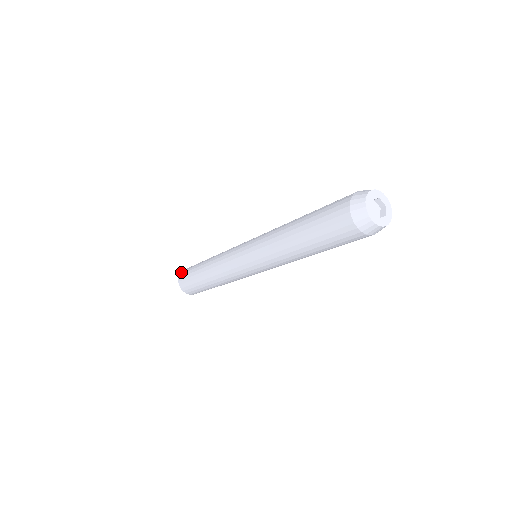
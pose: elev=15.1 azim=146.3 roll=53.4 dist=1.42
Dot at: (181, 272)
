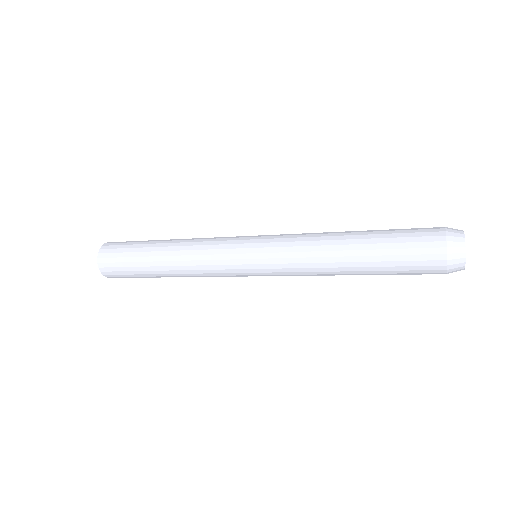
Dot at: (99, 254)
